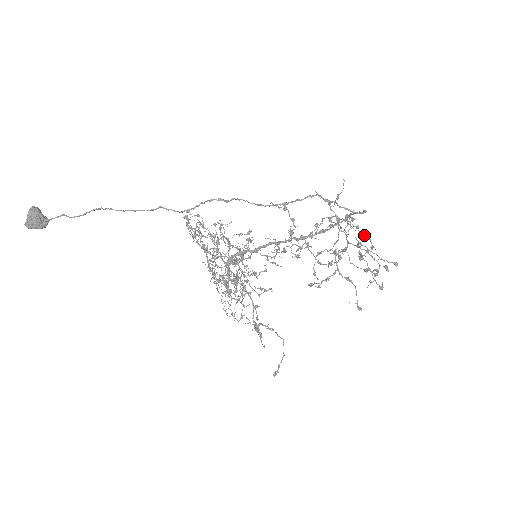
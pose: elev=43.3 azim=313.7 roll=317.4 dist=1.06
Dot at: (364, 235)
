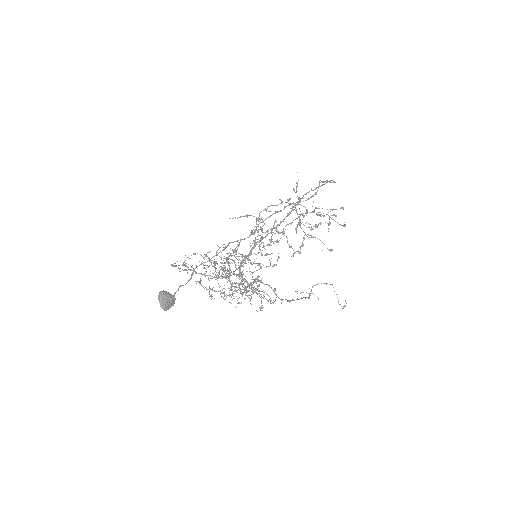
Dot at: occluded
